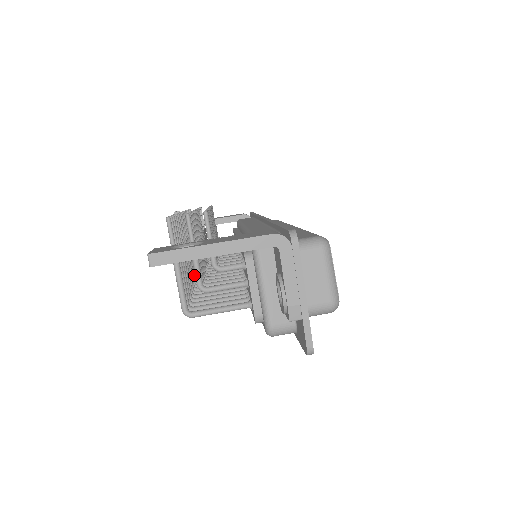
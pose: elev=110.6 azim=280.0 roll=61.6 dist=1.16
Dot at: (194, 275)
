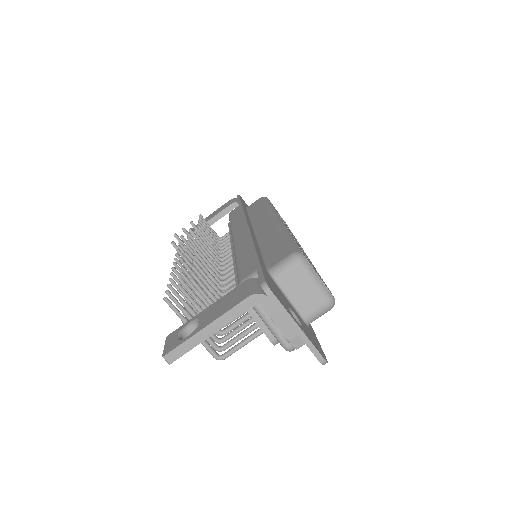
Dot at: occluded
